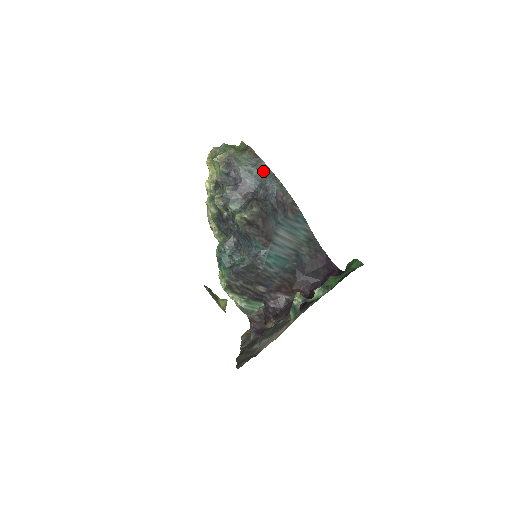
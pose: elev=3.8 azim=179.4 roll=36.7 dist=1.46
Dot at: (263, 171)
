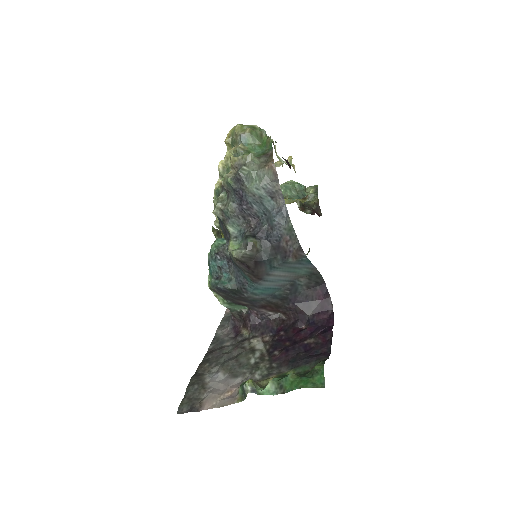
Dot at: (276, 202)
